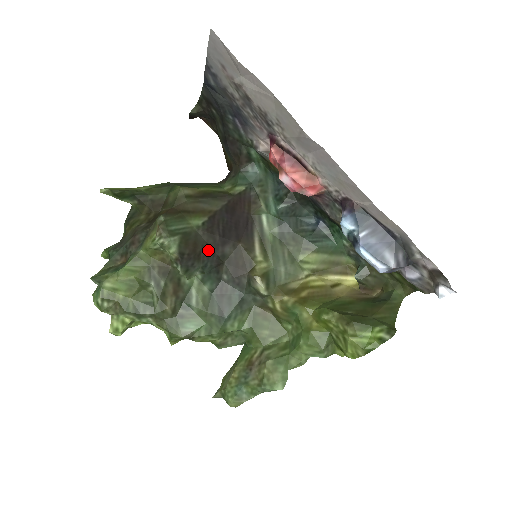
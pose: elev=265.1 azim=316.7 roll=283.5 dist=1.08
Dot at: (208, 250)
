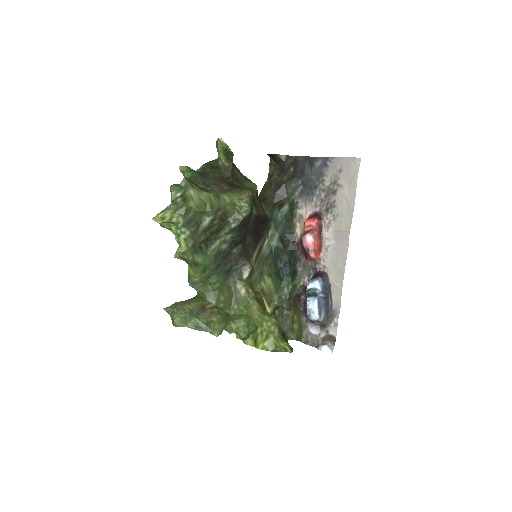
Dot at: (246, 230)
